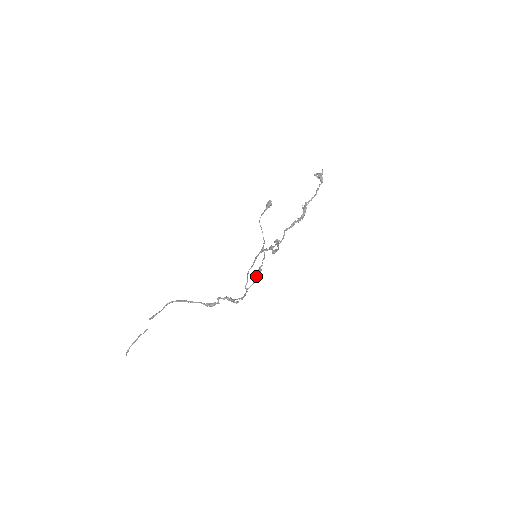
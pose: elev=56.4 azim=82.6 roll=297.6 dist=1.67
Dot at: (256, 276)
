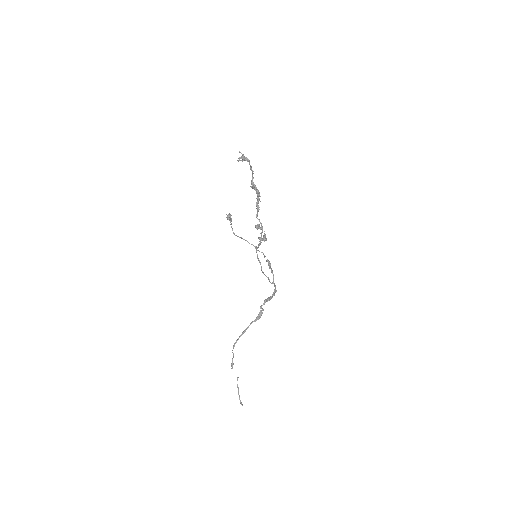
Dot at: occluded
